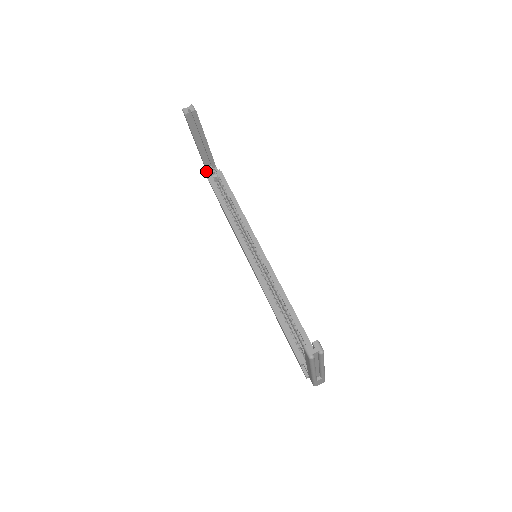
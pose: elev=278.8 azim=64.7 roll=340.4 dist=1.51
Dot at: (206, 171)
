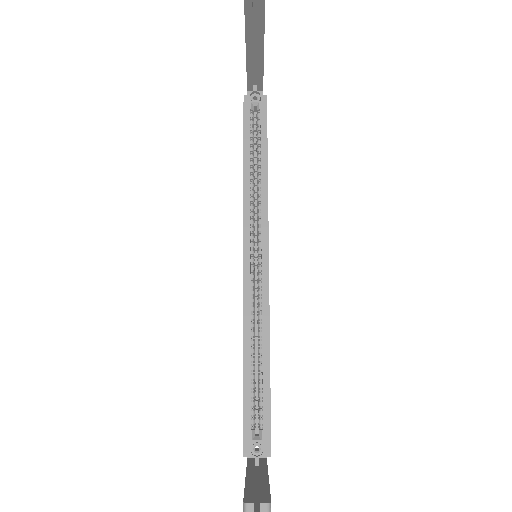
Dot at: occluded
